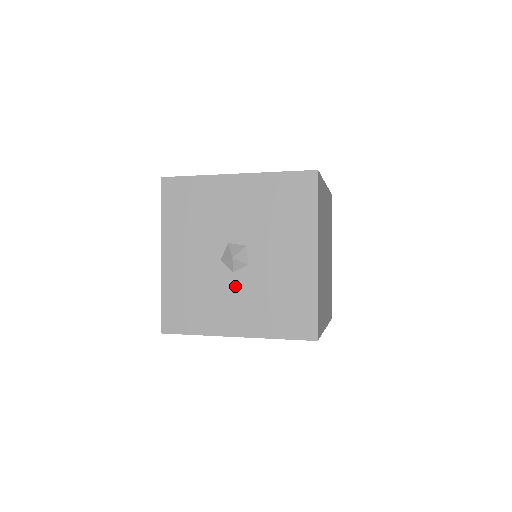
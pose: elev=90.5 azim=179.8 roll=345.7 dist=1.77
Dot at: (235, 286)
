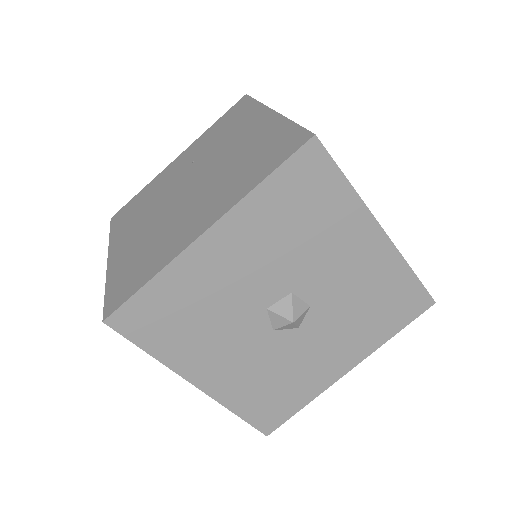
Dot at: (312, 337)
